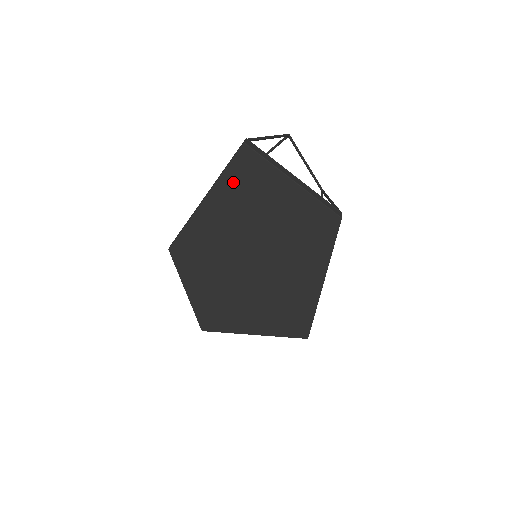
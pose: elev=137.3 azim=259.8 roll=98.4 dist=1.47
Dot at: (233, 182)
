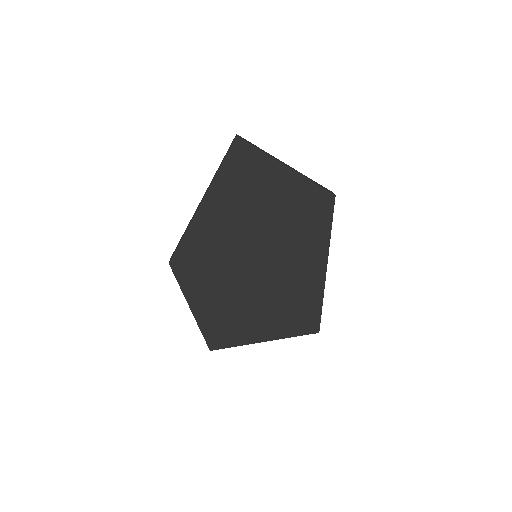
Dot at: (230, 178)
